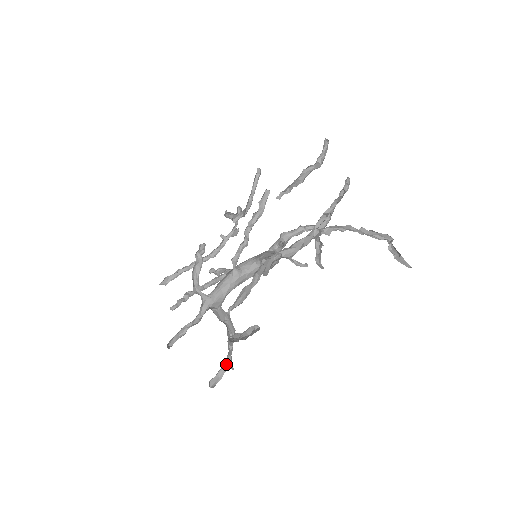
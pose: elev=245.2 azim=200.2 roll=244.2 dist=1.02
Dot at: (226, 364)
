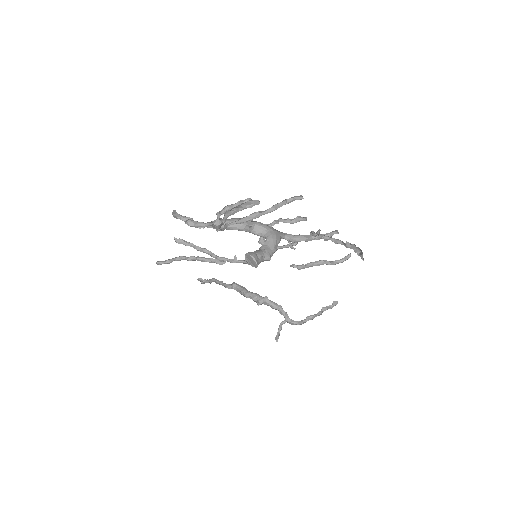
Dot at: (206, 225)
